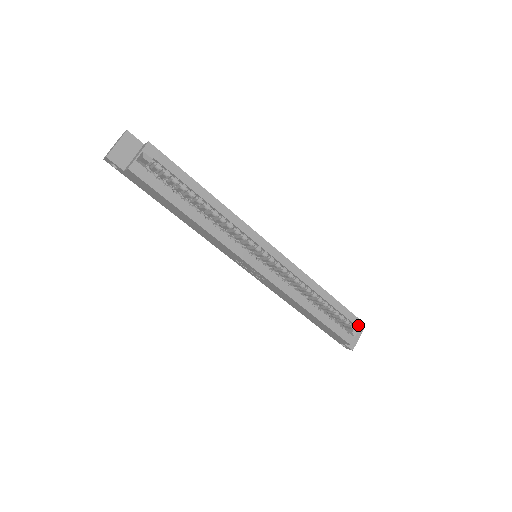
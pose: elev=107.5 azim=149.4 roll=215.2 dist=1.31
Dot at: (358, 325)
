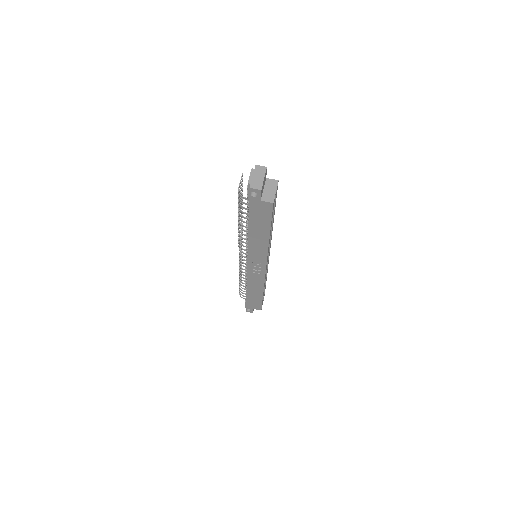
Dot at: occluded
